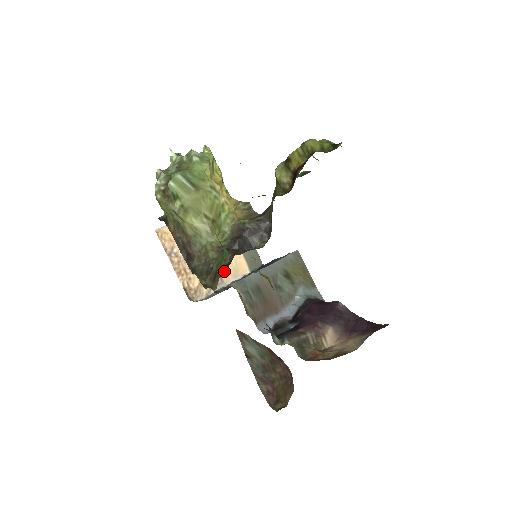
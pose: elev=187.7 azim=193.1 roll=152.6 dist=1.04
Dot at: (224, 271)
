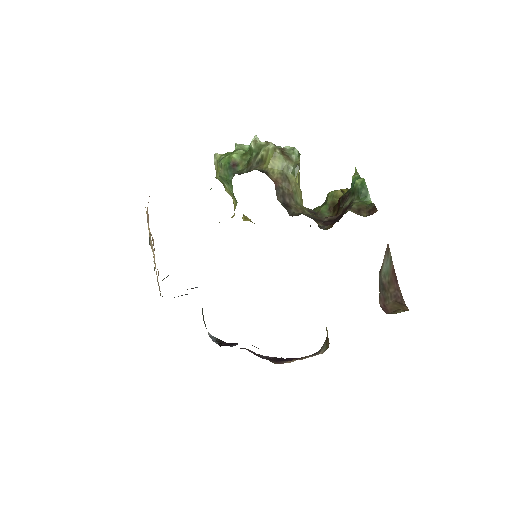
Dot at: (334, 220)
